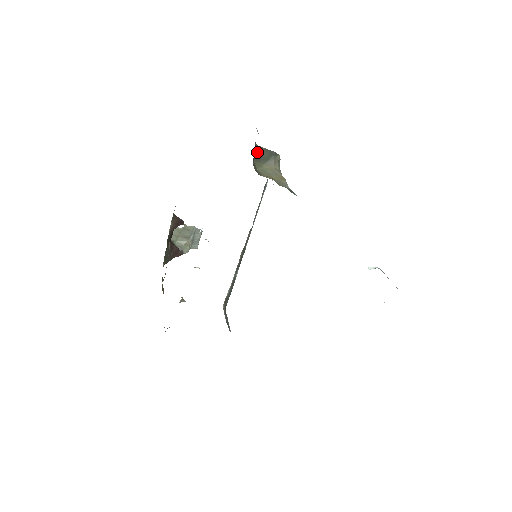
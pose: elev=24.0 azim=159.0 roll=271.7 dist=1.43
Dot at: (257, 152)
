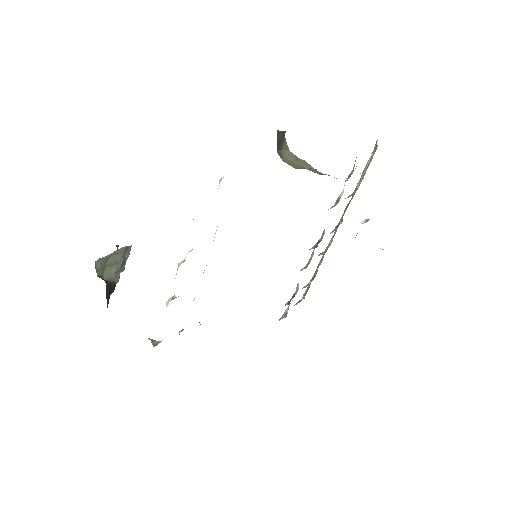
Dot at: (277, 139)
